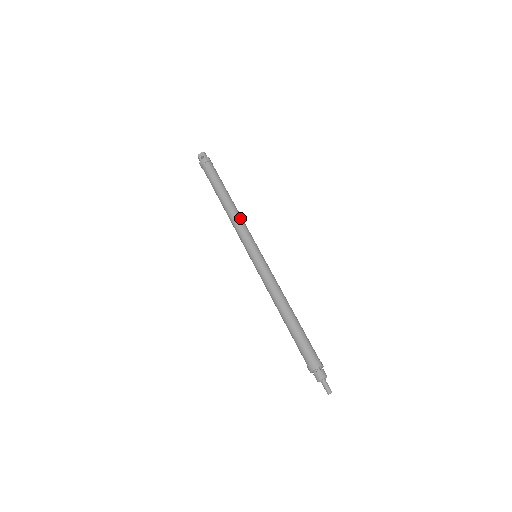
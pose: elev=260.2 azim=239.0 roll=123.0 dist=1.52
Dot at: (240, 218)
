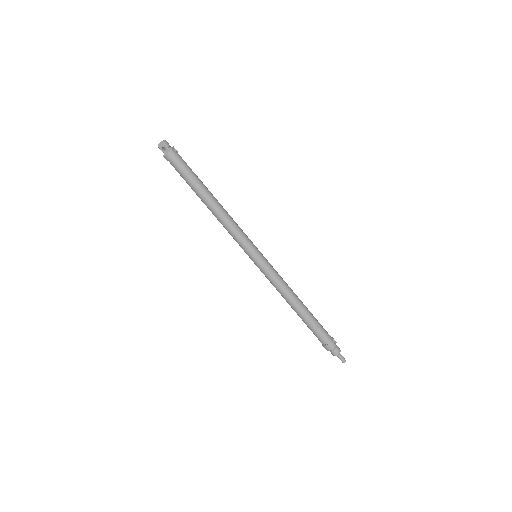
Dot at: (229, 221)
